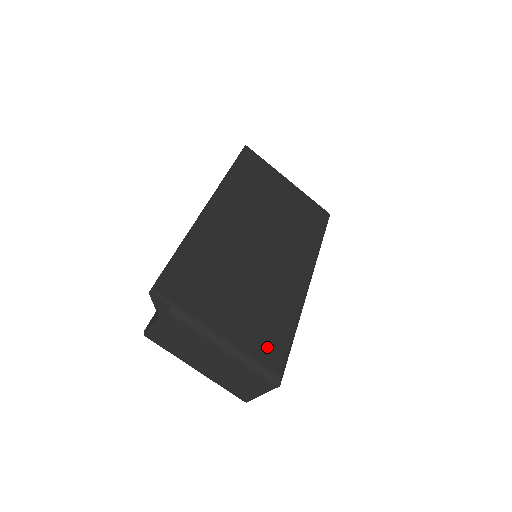
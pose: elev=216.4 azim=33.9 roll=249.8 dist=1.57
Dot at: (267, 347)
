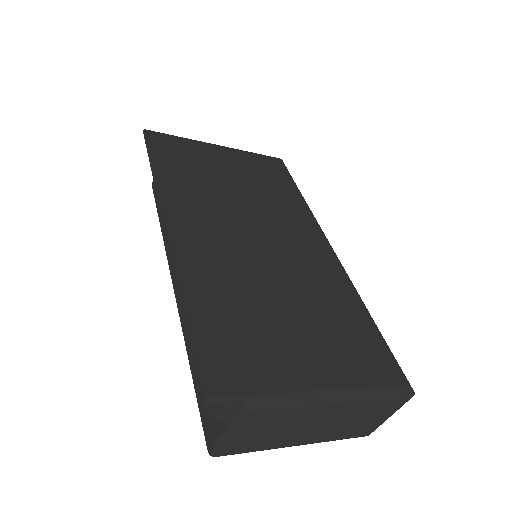
Dot at: (369, 359)
